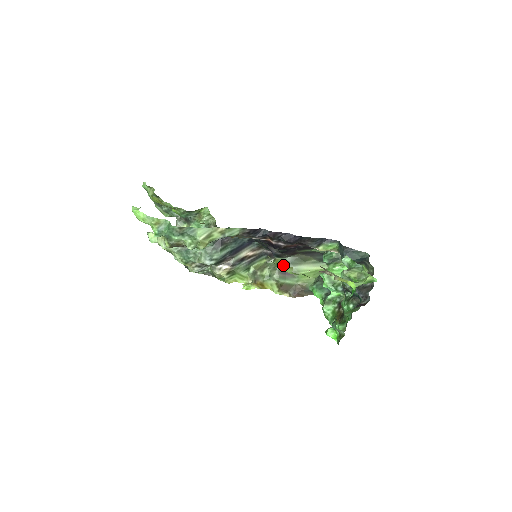
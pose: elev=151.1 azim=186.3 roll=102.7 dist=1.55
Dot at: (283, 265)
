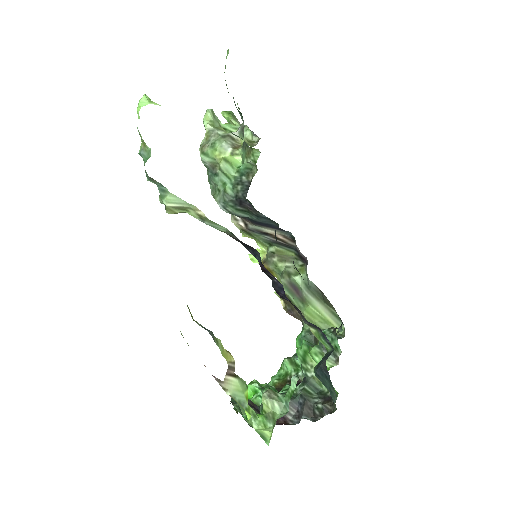
Dot at: occluded
